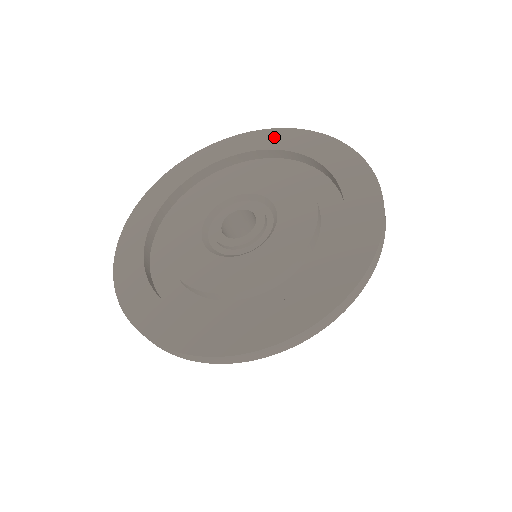
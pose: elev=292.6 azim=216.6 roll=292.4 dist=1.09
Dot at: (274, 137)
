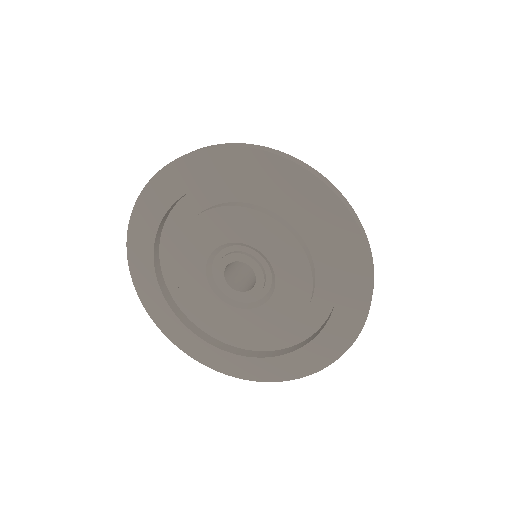
Dot at: (216, 163)
